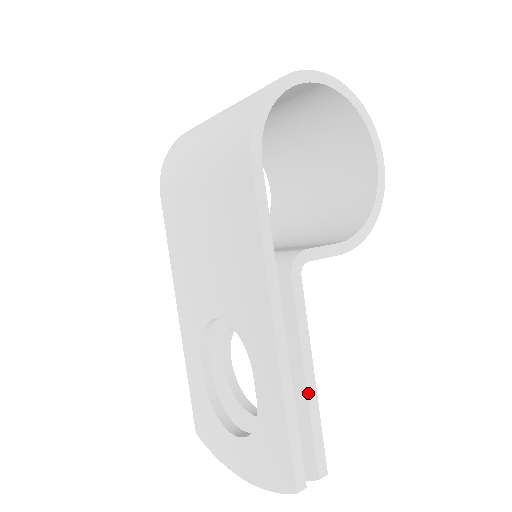
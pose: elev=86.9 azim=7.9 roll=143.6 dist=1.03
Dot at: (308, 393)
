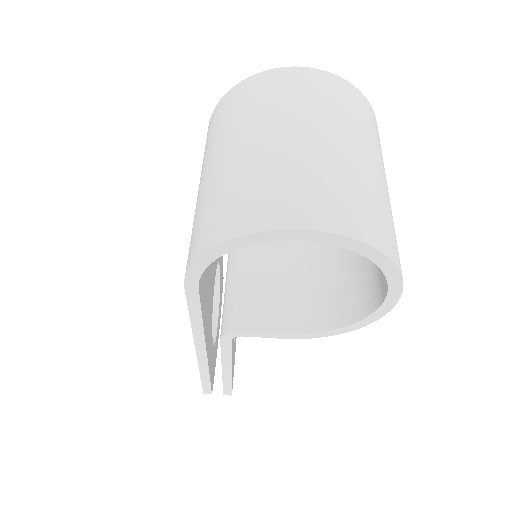
Dot at: (223, 375)
